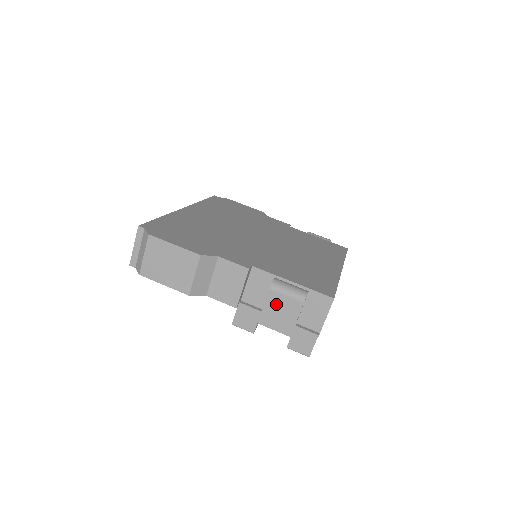
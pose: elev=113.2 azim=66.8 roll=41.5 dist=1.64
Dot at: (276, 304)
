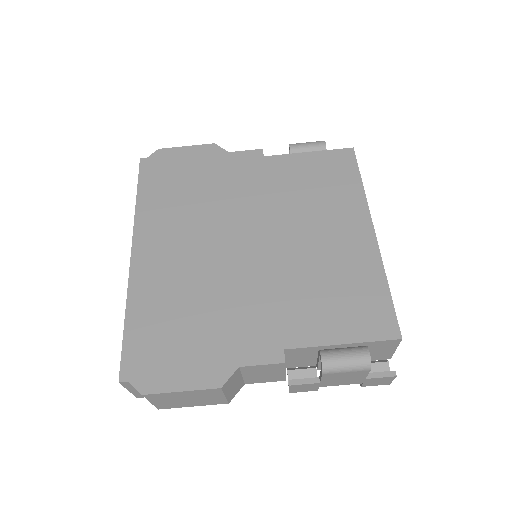
Dot at: (336, 377)
